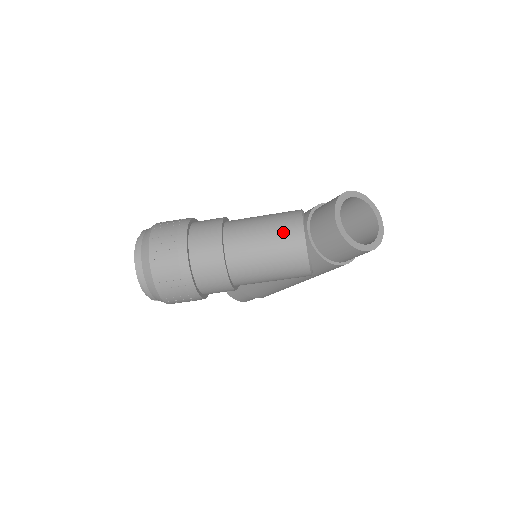
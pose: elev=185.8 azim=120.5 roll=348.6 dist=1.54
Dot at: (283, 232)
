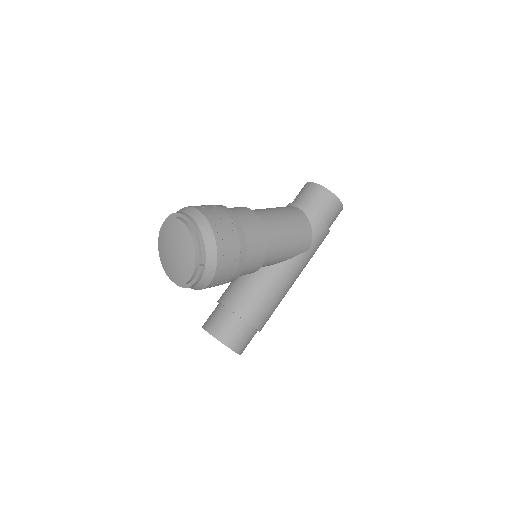
Dot at: (283, 207)
